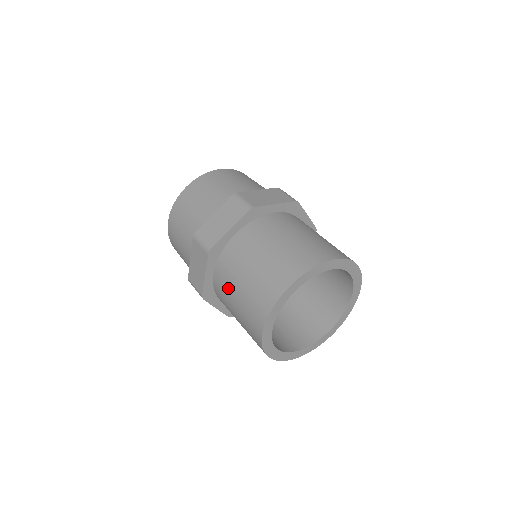
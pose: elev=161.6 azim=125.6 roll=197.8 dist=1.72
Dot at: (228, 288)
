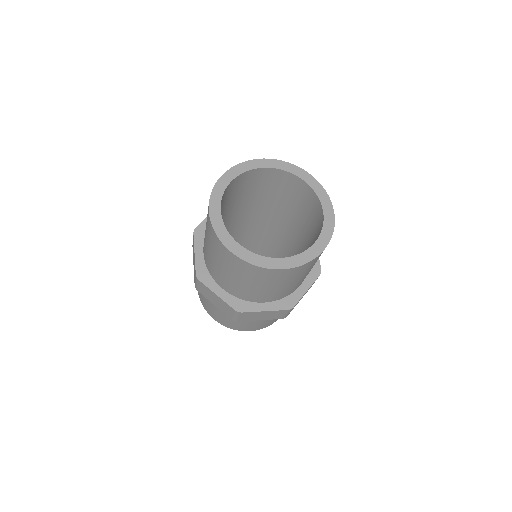
Dot at: occluded
